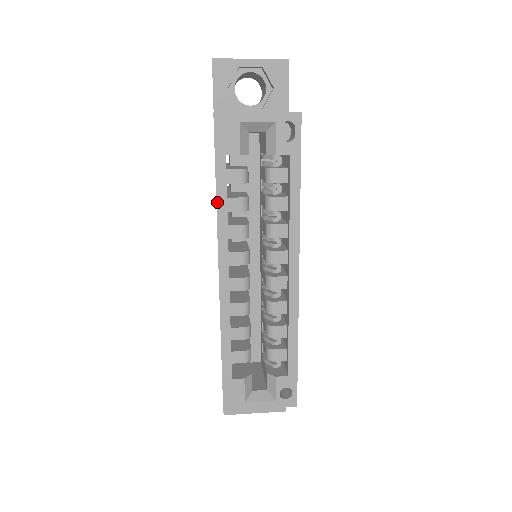
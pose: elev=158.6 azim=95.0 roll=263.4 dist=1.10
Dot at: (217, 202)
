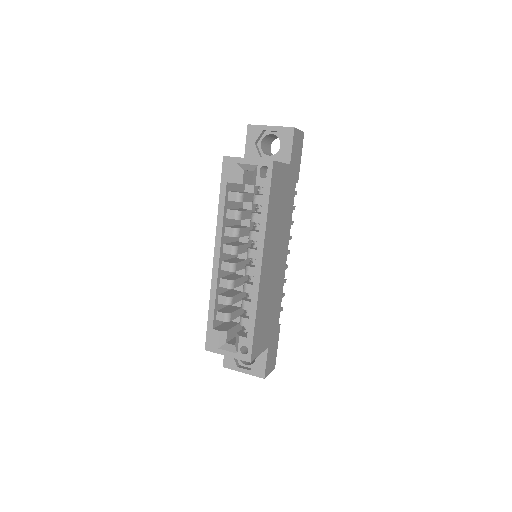
Dot at: (218, 210)
